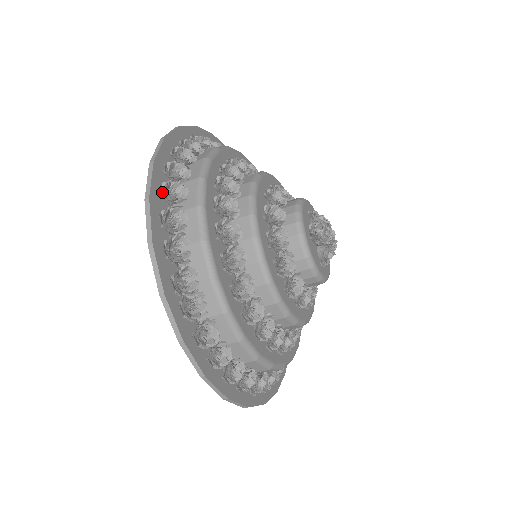
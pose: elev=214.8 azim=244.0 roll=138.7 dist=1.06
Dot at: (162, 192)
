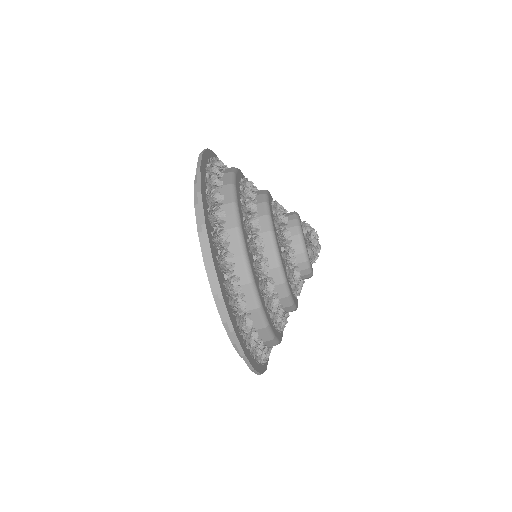
Dot at: occluded
